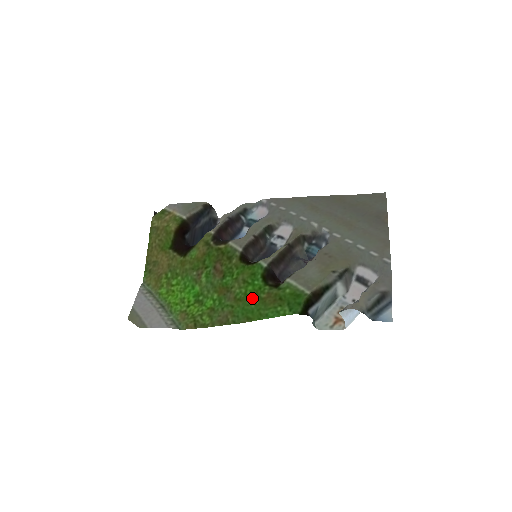
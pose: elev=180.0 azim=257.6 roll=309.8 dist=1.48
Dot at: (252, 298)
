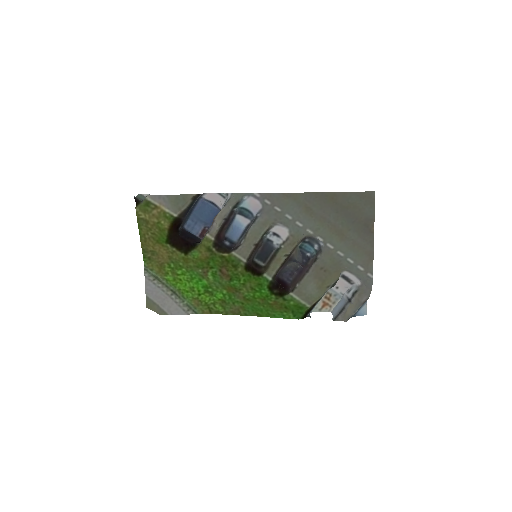
Dot at: (260, 302)
